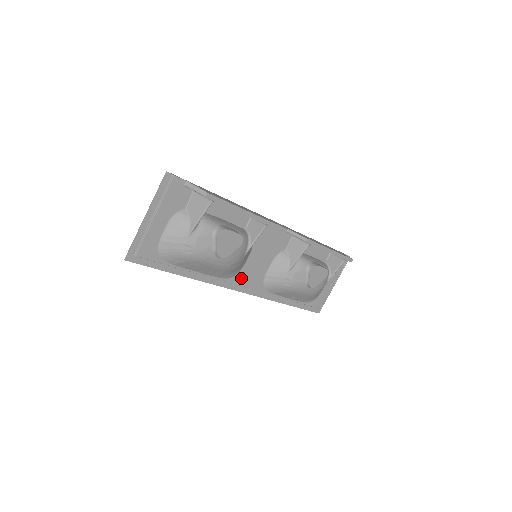
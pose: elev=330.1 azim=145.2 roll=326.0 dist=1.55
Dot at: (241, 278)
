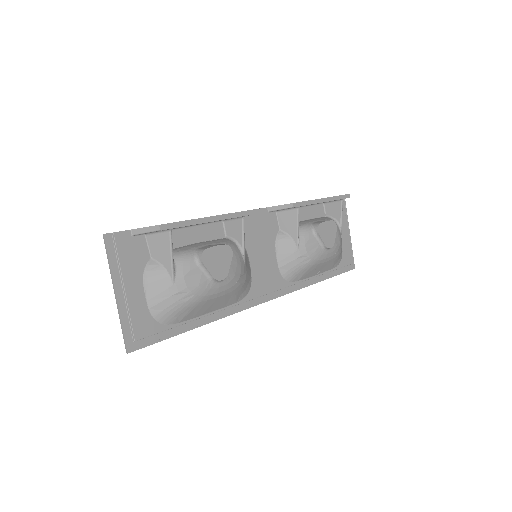
Dot at: (258, 288)
